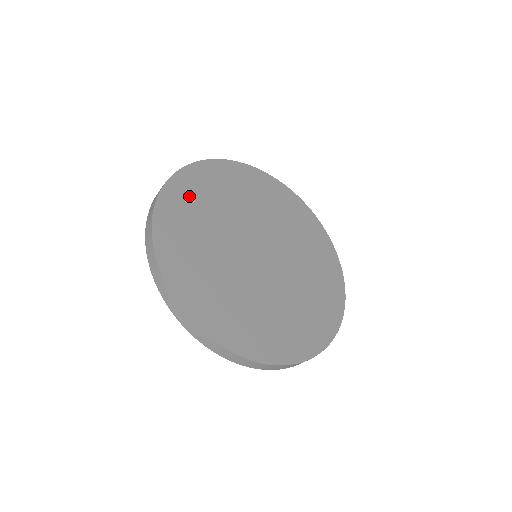
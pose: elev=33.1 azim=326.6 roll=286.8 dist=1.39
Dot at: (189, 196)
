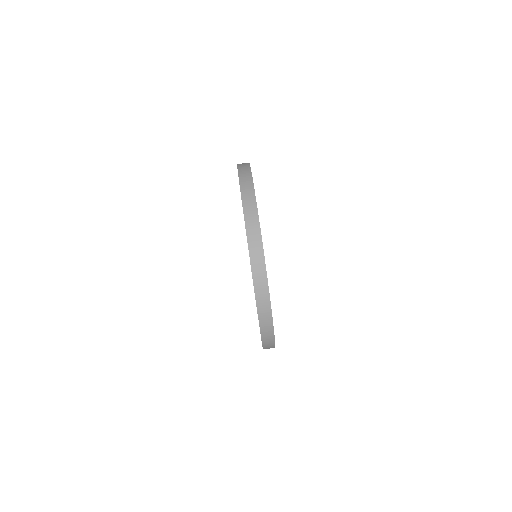
Dot at: occluded
